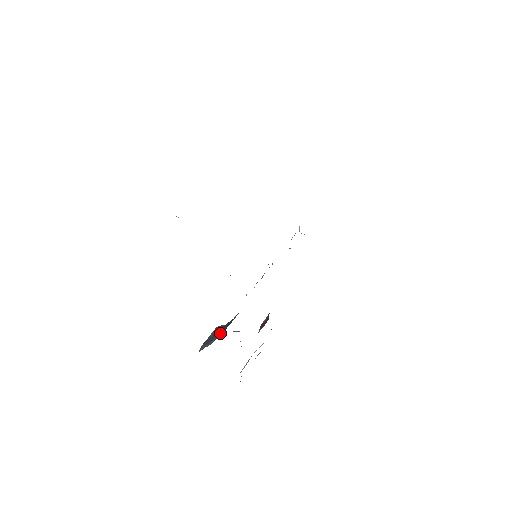
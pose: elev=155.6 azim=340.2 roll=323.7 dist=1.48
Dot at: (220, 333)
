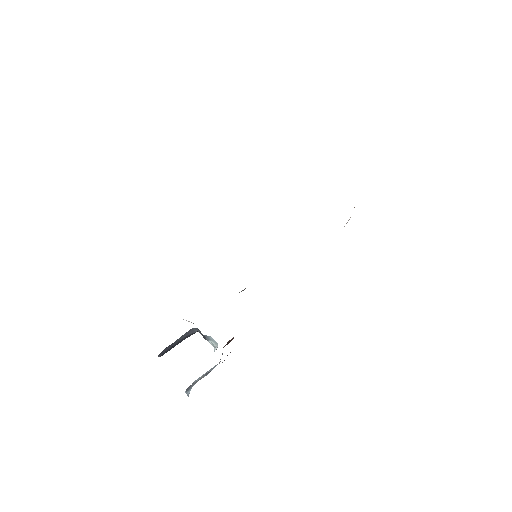
Dot at: (163, 353)
